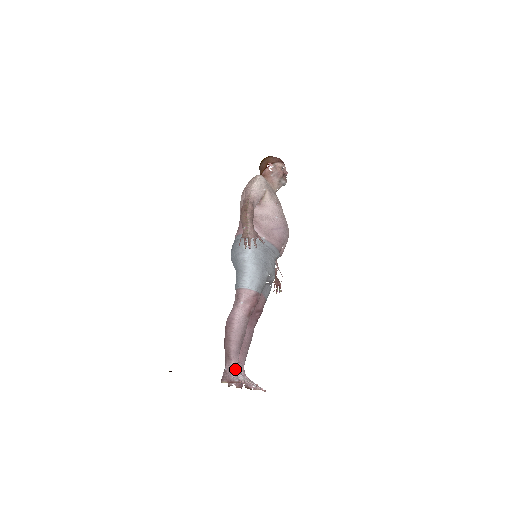
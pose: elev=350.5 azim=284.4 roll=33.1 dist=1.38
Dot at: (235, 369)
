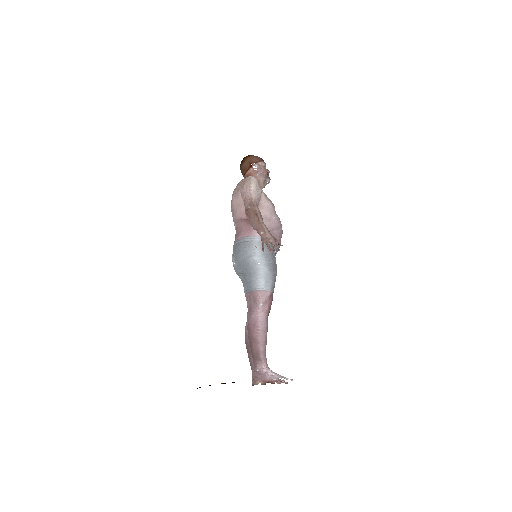
Dot at: (267, 369)
